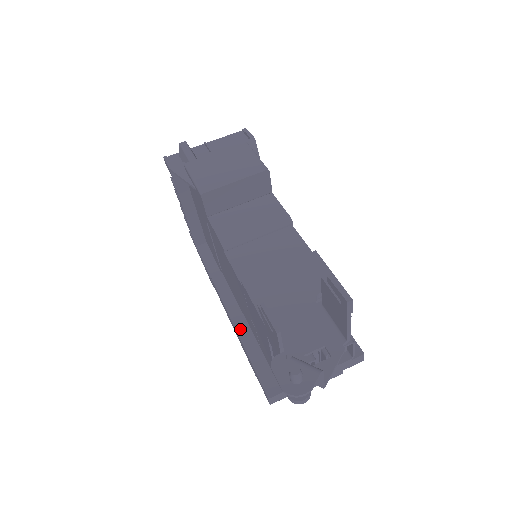
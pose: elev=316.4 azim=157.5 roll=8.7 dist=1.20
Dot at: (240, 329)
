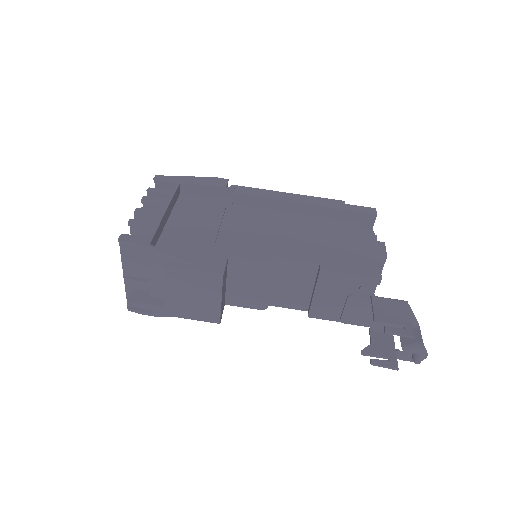
Dot at: occluded
